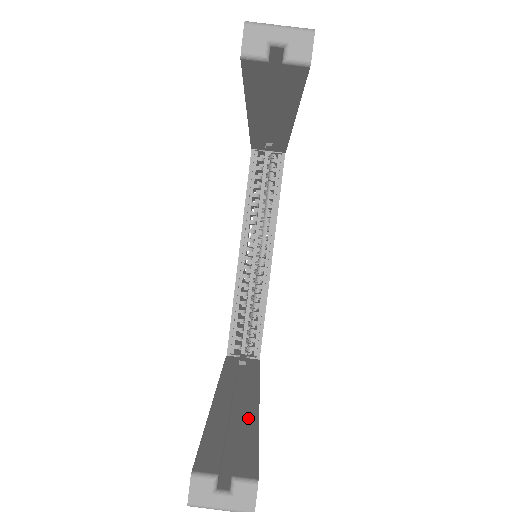
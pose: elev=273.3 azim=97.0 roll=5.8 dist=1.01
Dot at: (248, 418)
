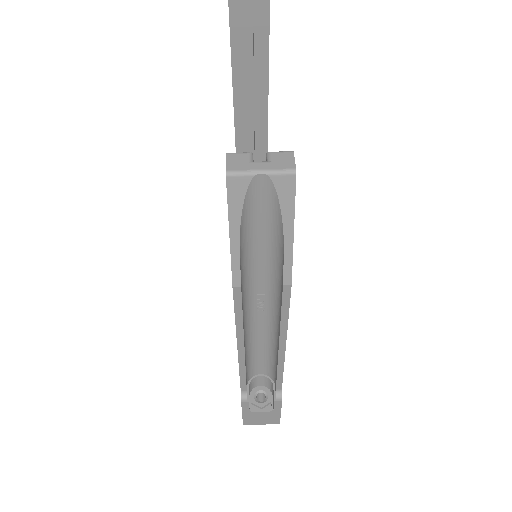
Dot at: occluded
